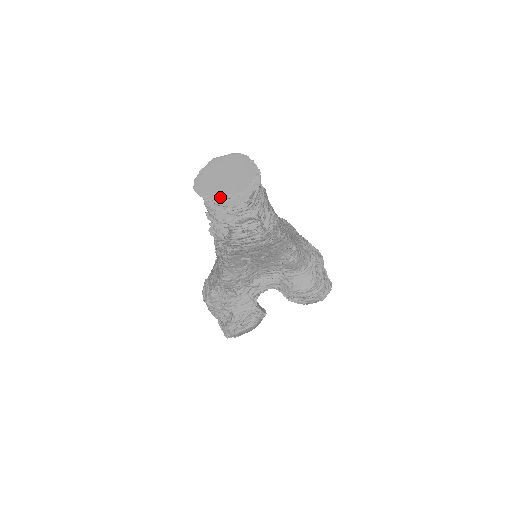
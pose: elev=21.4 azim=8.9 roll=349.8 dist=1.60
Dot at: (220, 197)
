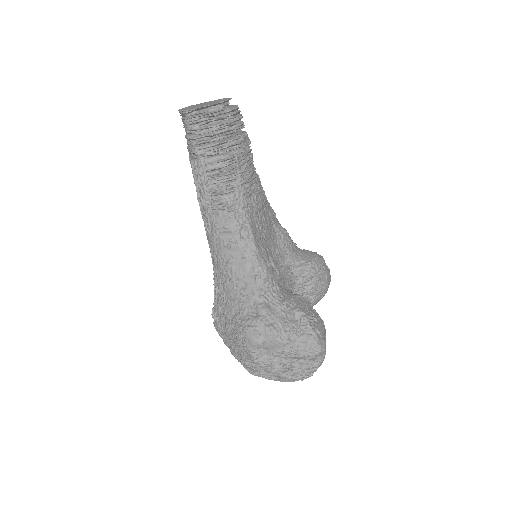
Dot at: (219, 102)
